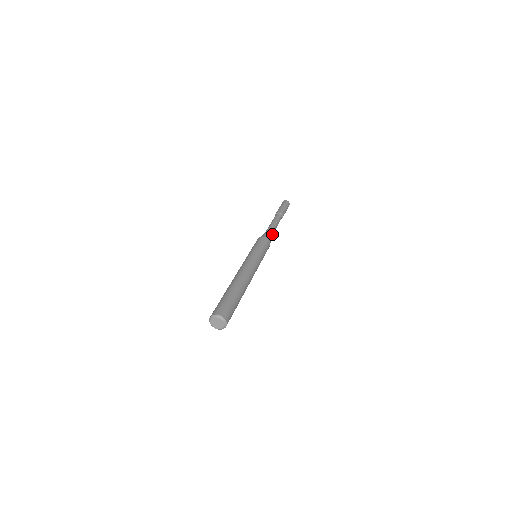
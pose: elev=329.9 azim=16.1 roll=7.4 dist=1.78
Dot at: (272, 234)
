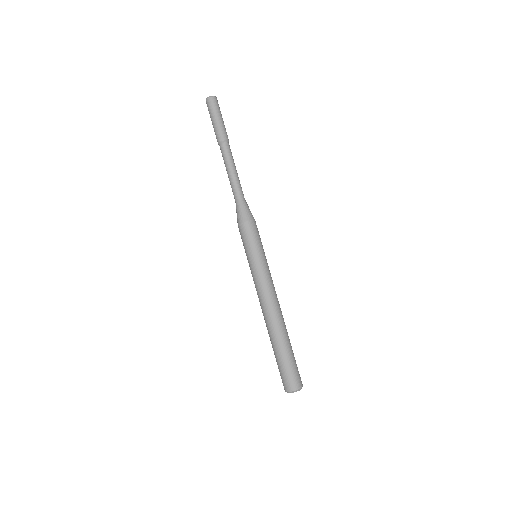
Dot at: (243, 195)
